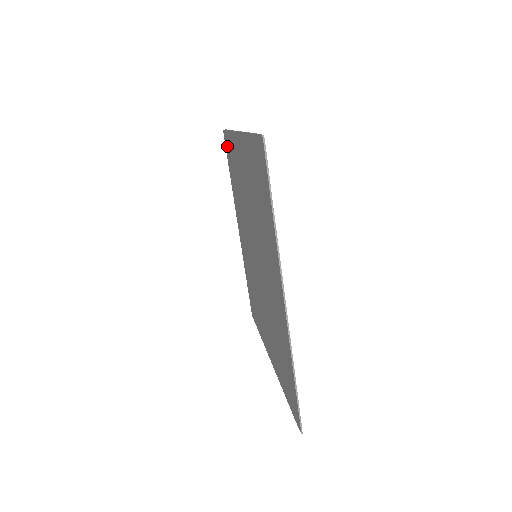
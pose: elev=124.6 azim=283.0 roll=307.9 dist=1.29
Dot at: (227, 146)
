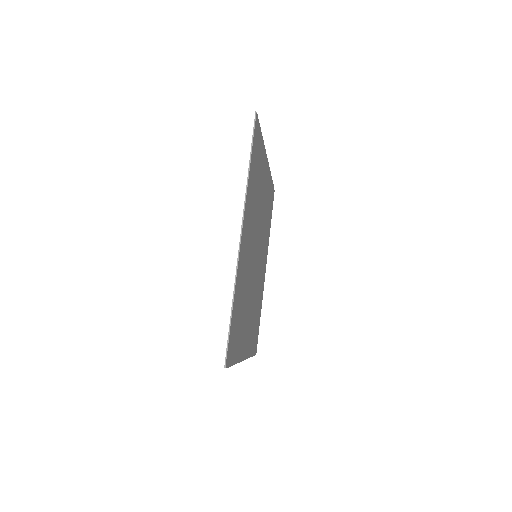
Dot at: occluded
